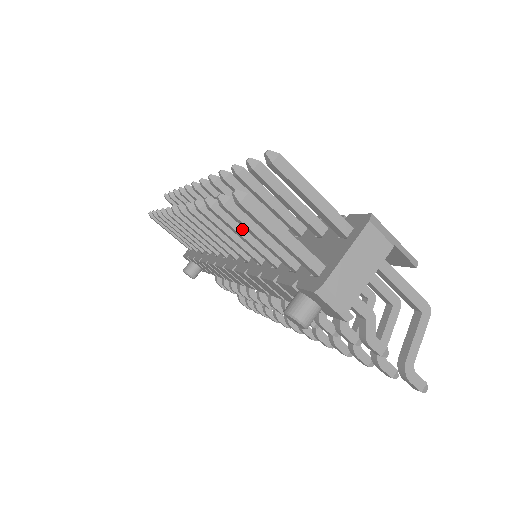
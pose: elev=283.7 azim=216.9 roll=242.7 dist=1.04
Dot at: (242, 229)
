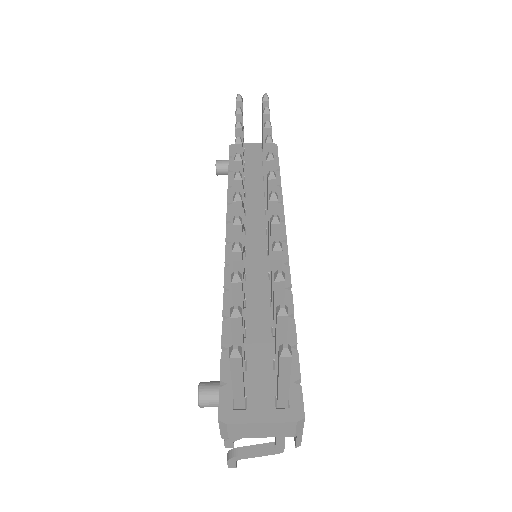
Dot at: occluded
